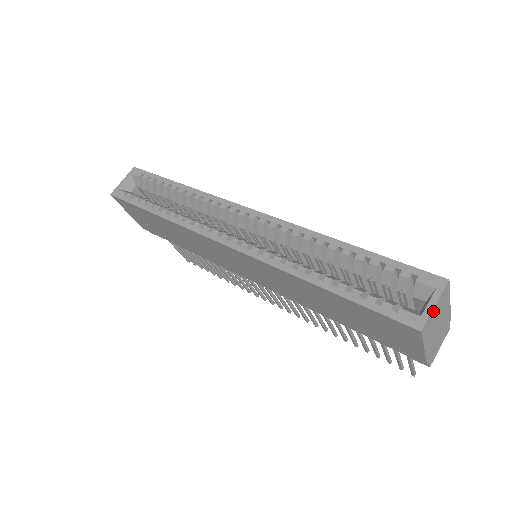
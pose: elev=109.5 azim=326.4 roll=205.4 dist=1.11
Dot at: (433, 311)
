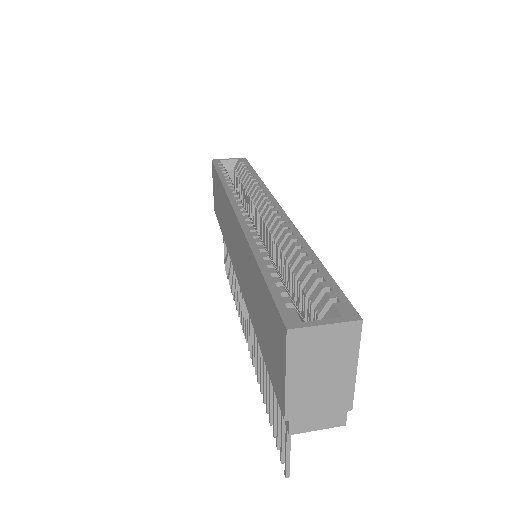
Dot at: (319, 329)
